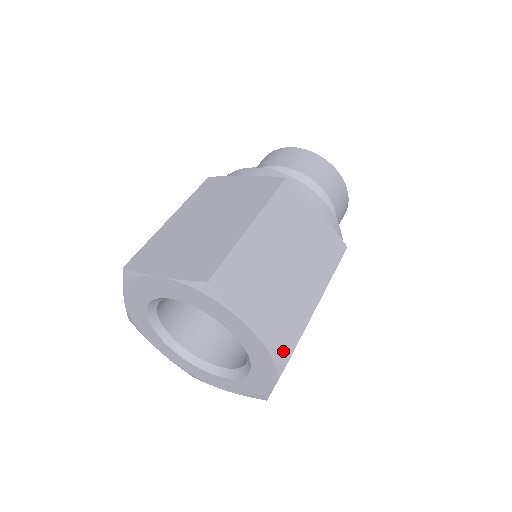
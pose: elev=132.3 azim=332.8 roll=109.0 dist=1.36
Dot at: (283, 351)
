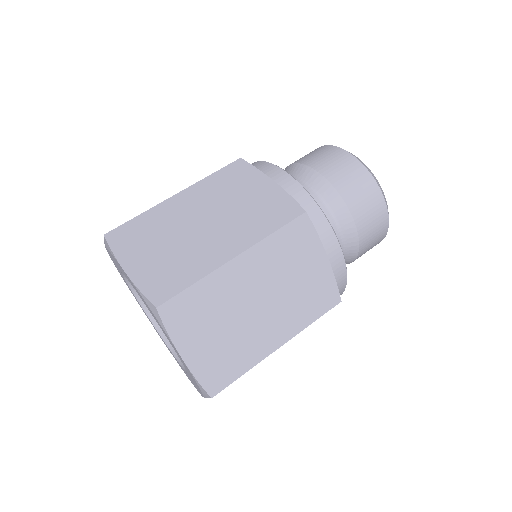
Dot at: (154, 298)
